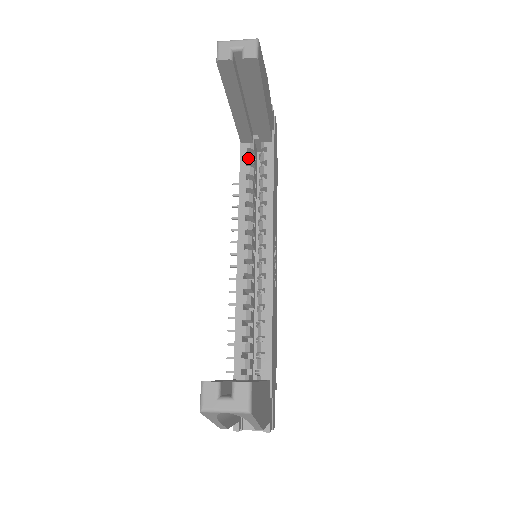
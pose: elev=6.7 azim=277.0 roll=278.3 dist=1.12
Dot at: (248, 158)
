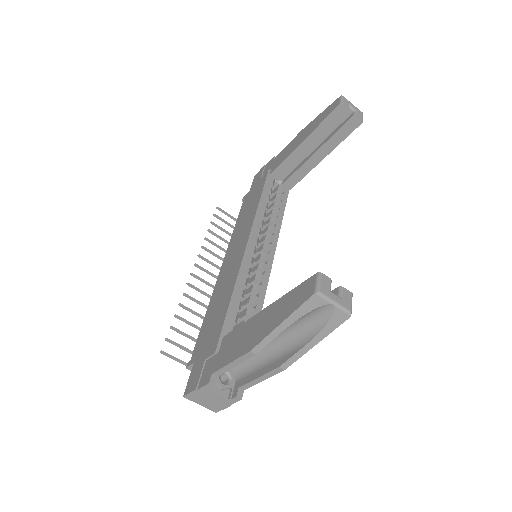
Dot at: (270, 188)
